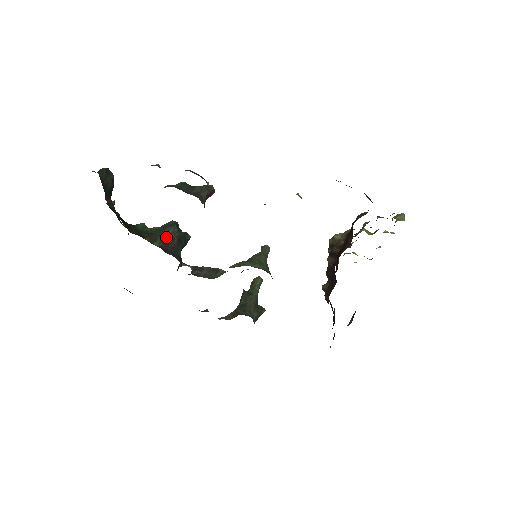
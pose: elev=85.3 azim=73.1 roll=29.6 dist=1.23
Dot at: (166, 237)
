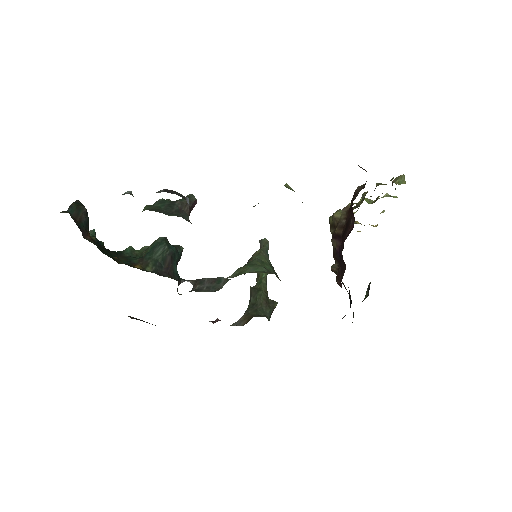
Dot at: (157, 258)
